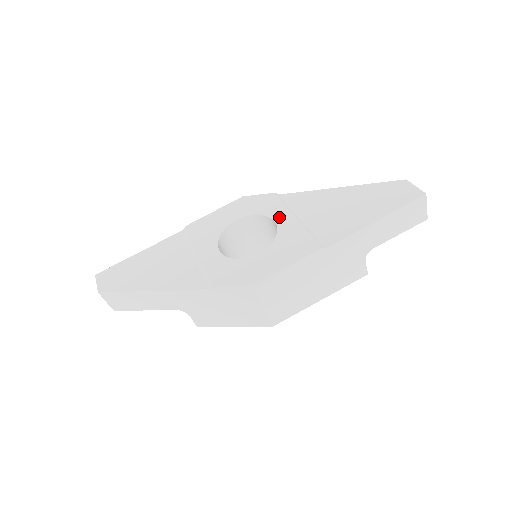
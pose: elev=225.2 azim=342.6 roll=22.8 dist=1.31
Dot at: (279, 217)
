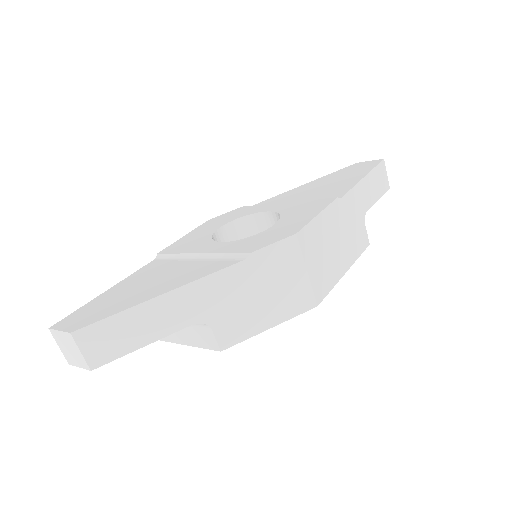
Dot at: (267, 208)
